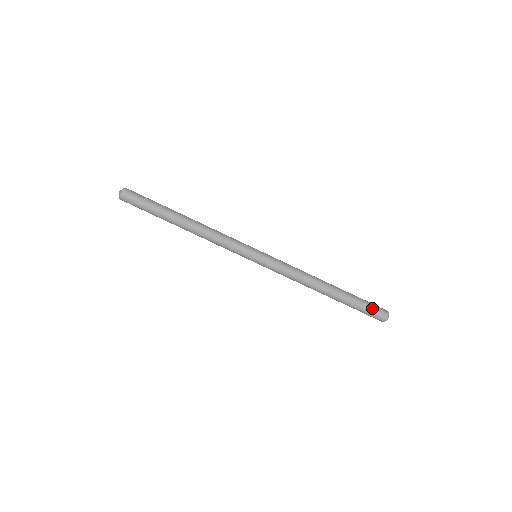
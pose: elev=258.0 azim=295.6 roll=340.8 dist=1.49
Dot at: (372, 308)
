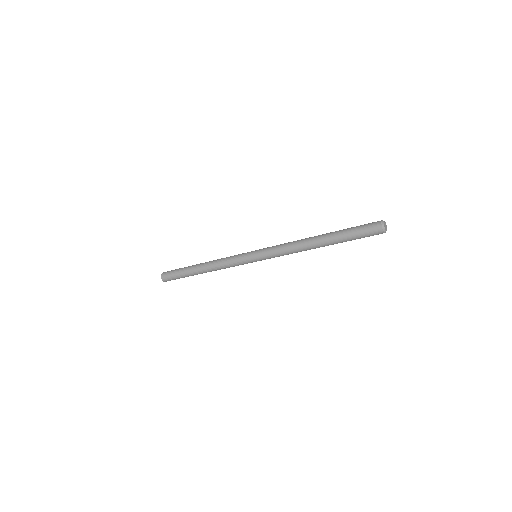
Dot at: (363, 232)
